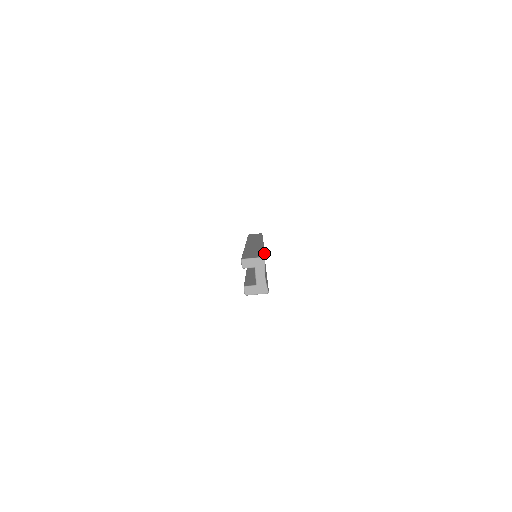
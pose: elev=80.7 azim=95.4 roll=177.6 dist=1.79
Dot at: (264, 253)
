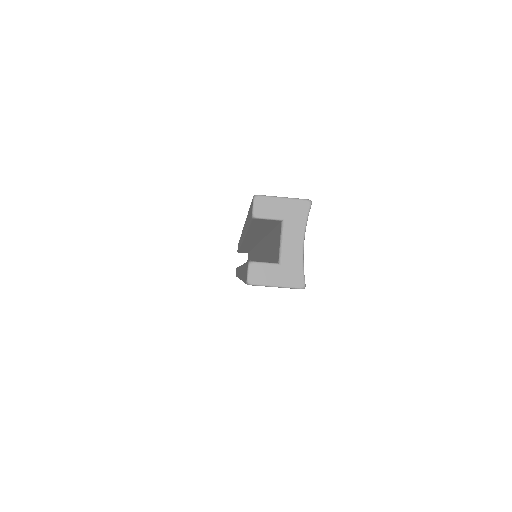
Dot at: occluded
